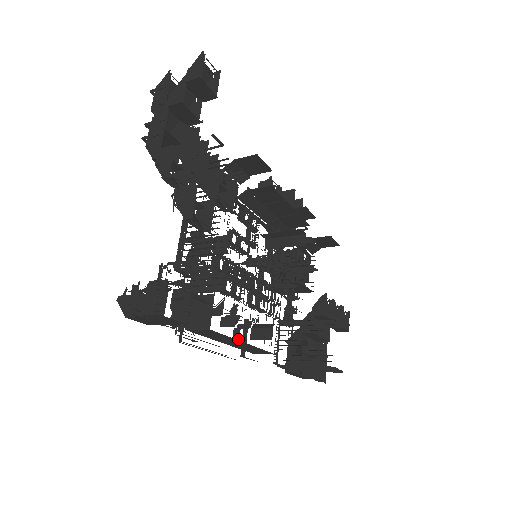
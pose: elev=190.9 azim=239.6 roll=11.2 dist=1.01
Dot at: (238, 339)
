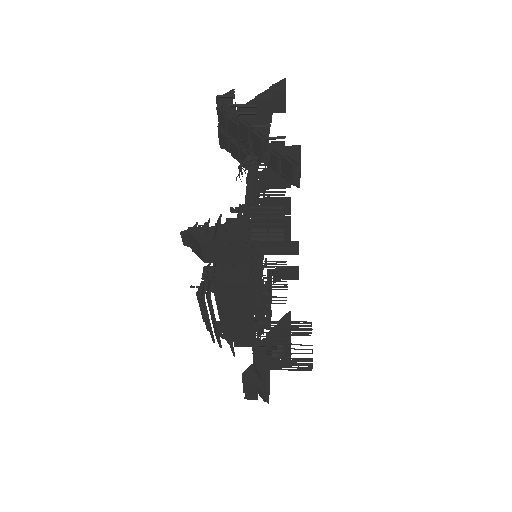
Dot at: (221, 330)
